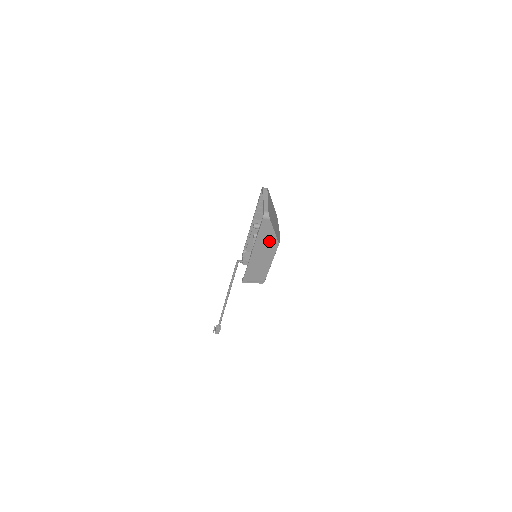
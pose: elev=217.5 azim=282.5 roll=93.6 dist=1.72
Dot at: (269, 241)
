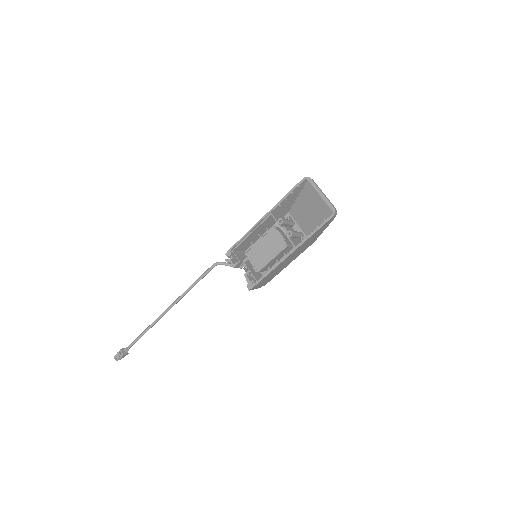
Dot at: (312, 240)
